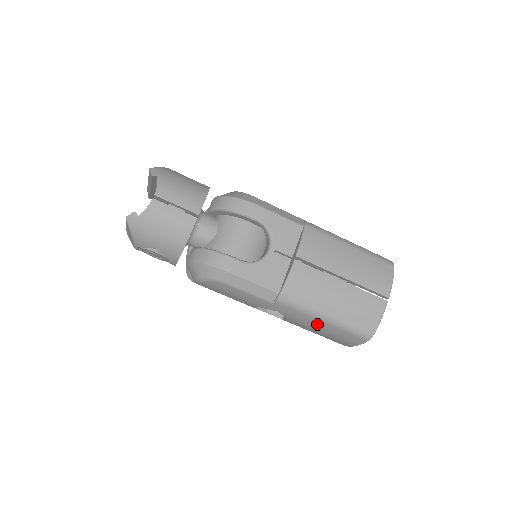
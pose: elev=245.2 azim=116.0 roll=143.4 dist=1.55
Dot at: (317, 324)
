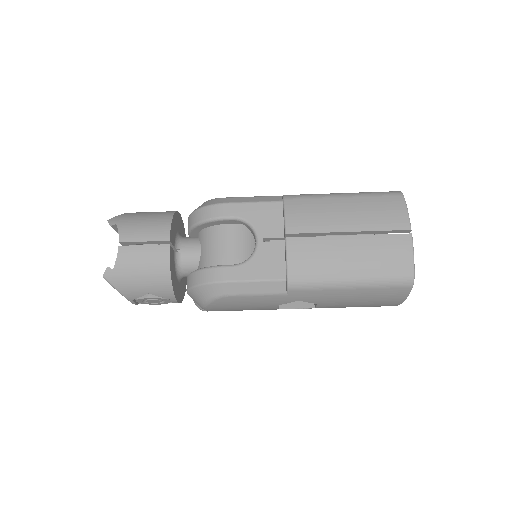
Dot at: (346, 294)
